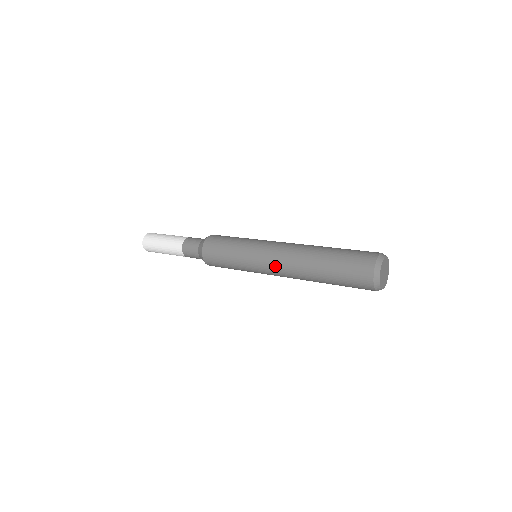
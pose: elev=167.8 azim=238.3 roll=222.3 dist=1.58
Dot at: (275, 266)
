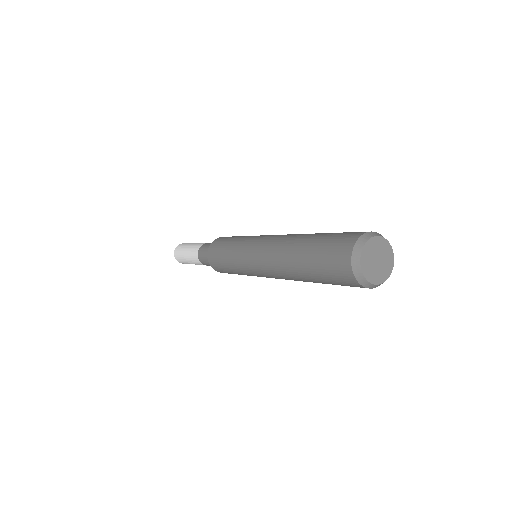
Dot at: (269, 276)
